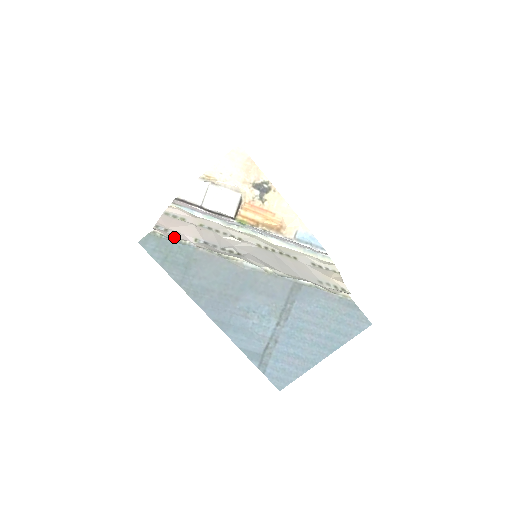
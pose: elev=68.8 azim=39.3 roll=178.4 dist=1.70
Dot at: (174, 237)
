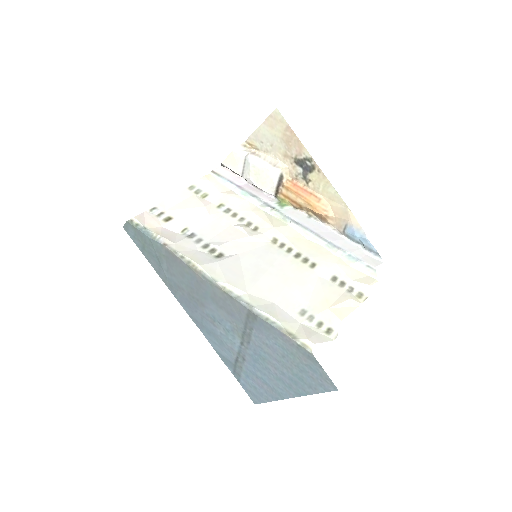
Dot at: (154, 227)
